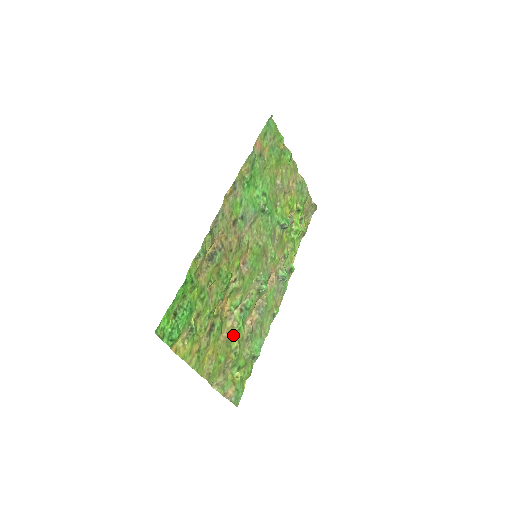
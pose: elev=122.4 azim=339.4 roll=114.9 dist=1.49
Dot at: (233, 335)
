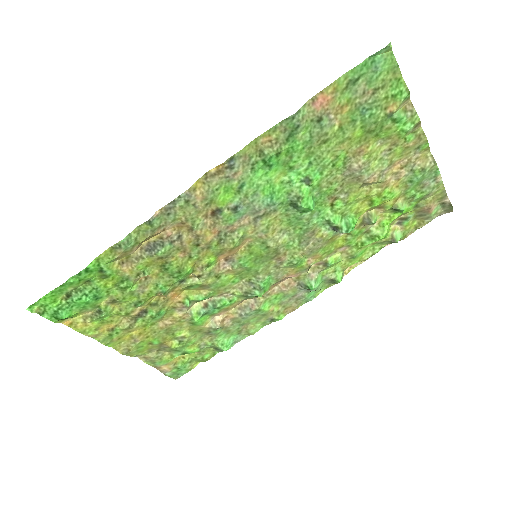
Dot at: (183, 325)
